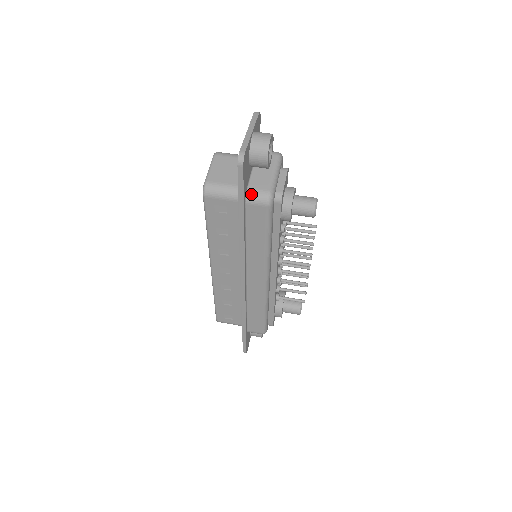
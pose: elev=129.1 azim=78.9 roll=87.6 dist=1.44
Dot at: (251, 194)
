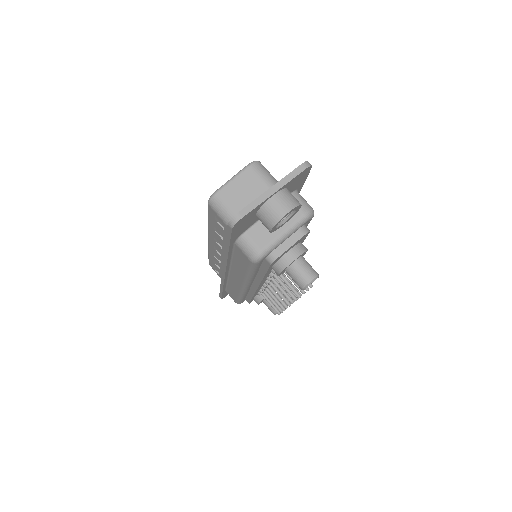
Dot at: (243, 241)
